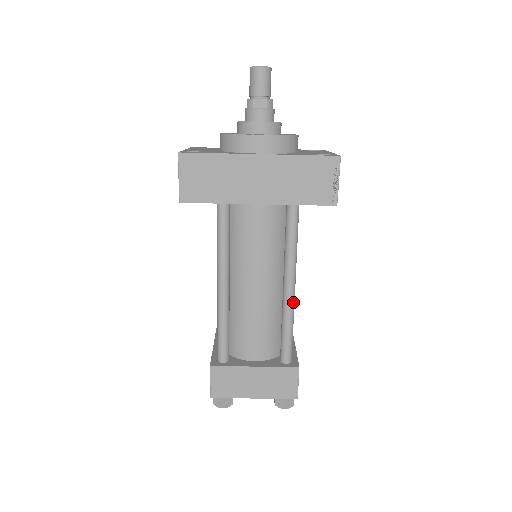
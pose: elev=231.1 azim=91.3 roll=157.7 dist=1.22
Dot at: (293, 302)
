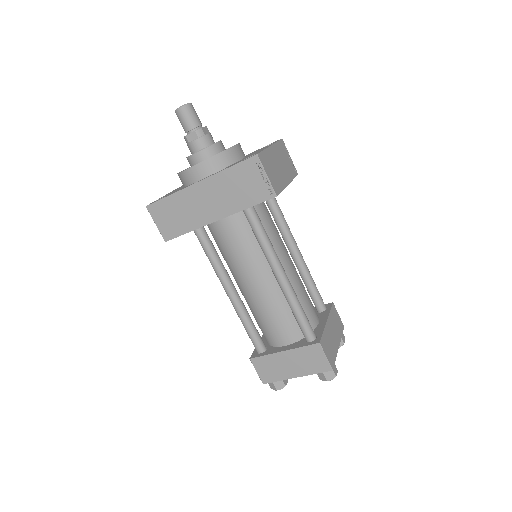
Dot at: (289, 288)
